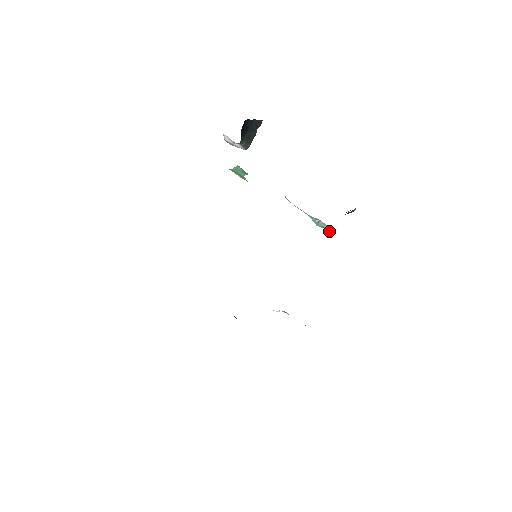
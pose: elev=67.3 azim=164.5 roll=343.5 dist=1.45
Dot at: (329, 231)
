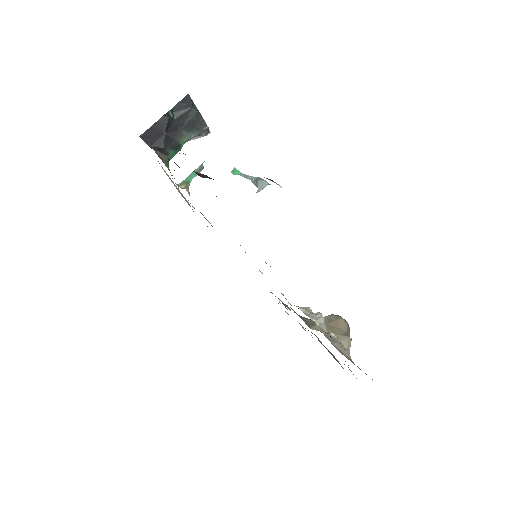
Dot at: occluded
